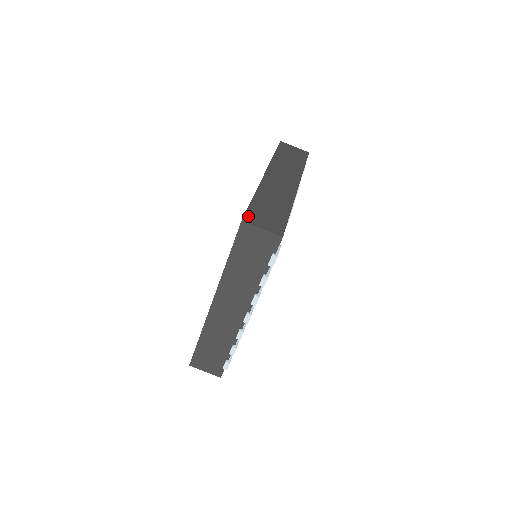
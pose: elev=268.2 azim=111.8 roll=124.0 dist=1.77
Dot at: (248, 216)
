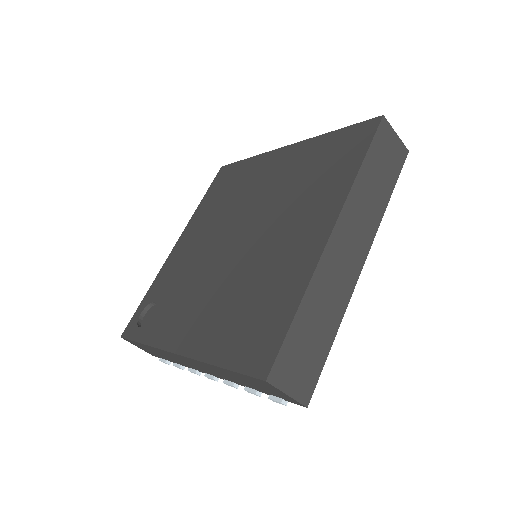
Dot at: (278, 366)
